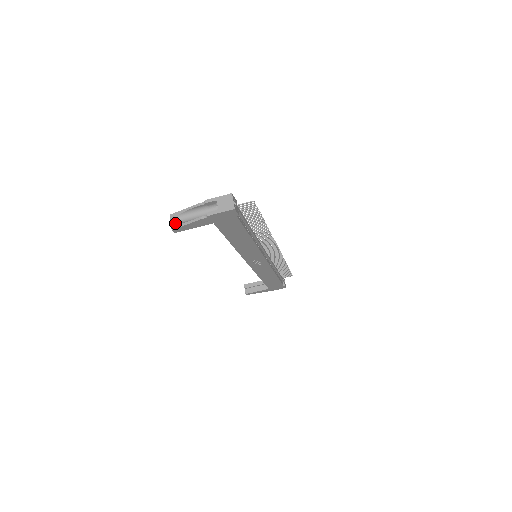
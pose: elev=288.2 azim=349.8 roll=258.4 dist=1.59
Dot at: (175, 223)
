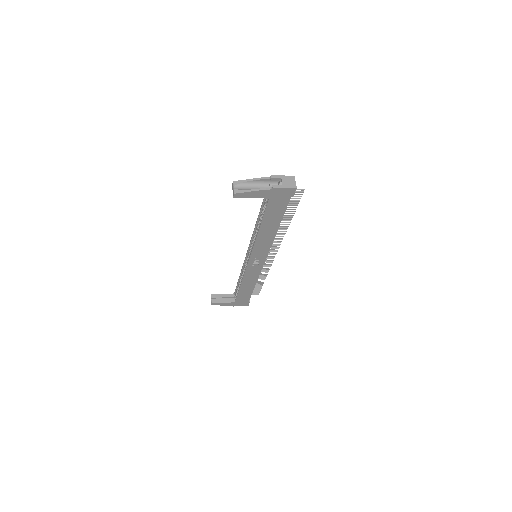
Dot at: (238, 189)
